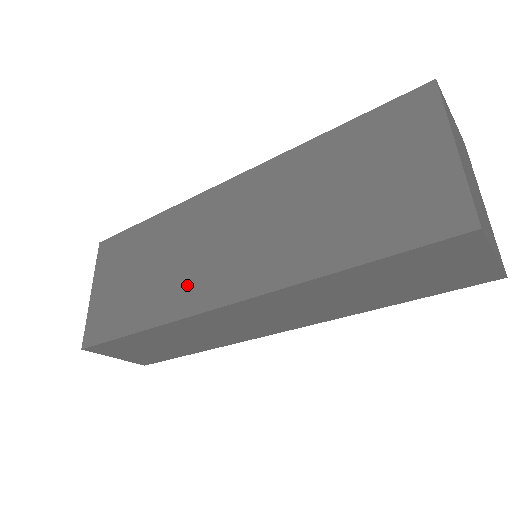
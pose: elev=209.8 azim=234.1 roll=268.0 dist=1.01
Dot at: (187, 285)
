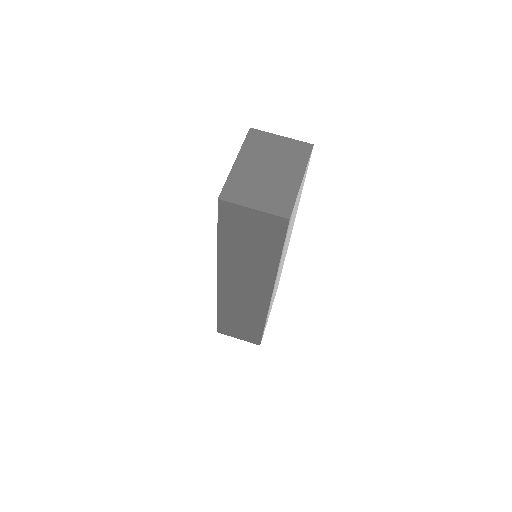
Dot at: occluded
